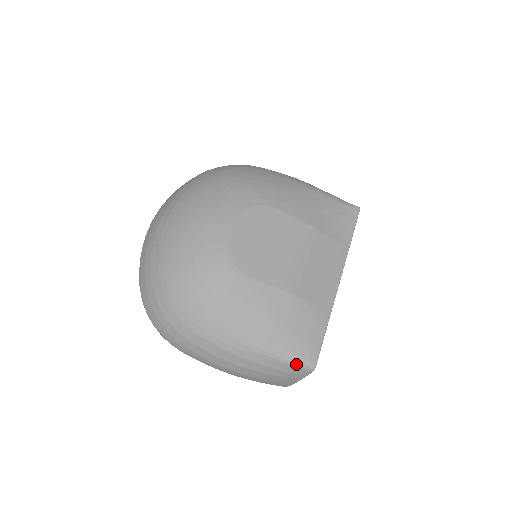
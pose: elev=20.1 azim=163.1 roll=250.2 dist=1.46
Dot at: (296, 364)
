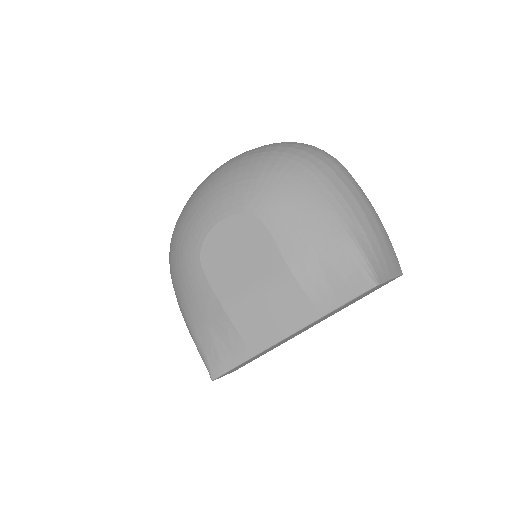
Dot at: (205, 364)
